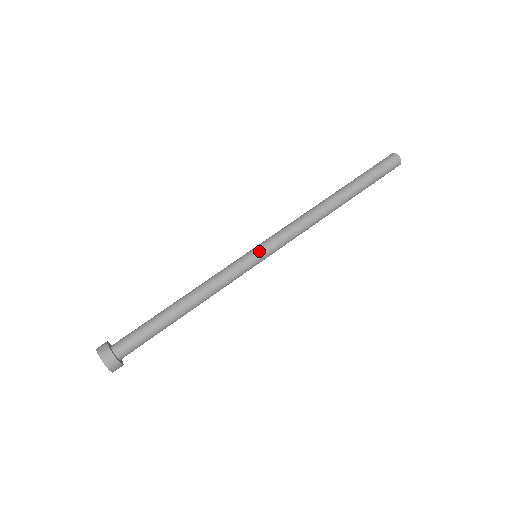
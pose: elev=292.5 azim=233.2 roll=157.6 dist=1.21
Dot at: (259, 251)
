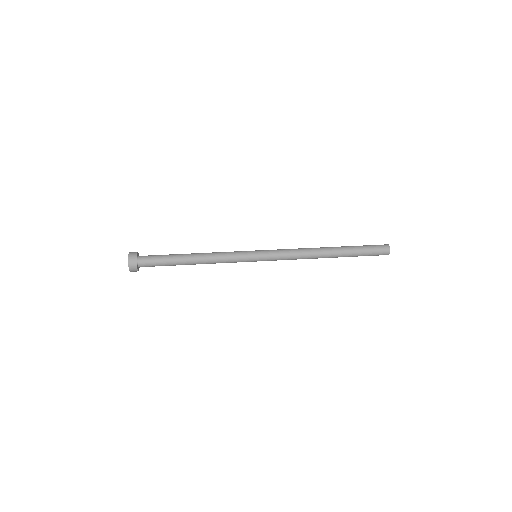
Dot at: (259, 253)
